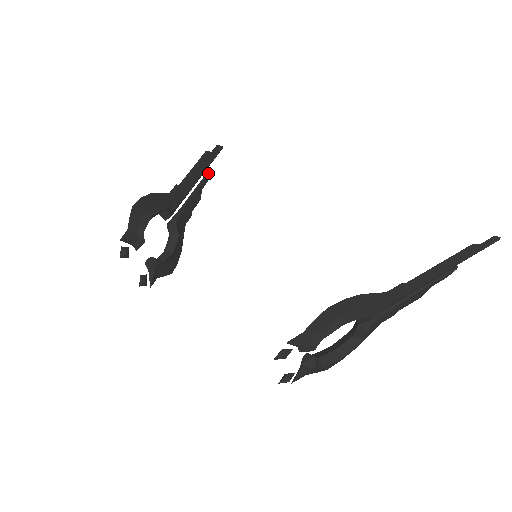
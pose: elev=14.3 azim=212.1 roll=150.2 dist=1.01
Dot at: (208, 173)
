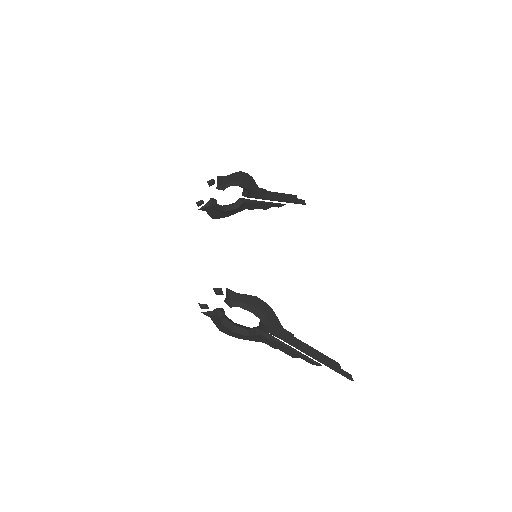
Dot at: occluded
